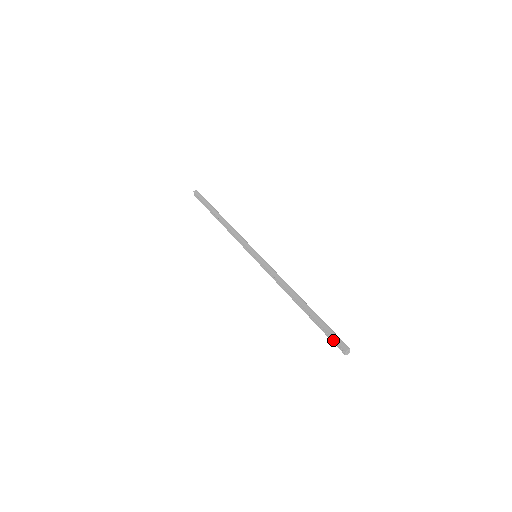
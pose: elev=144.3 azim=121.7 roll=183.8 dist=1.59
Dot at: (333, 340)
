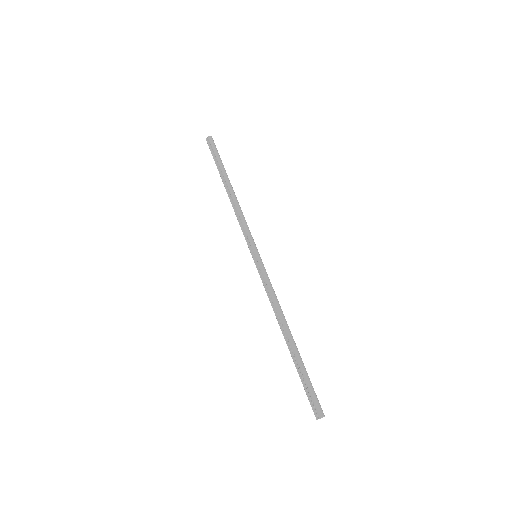
Dot at: (311, 398)
